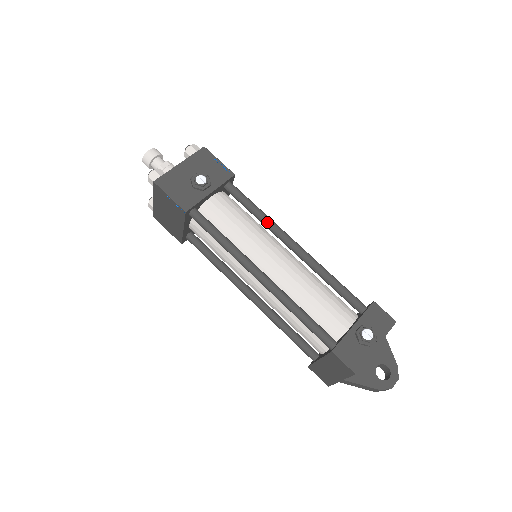
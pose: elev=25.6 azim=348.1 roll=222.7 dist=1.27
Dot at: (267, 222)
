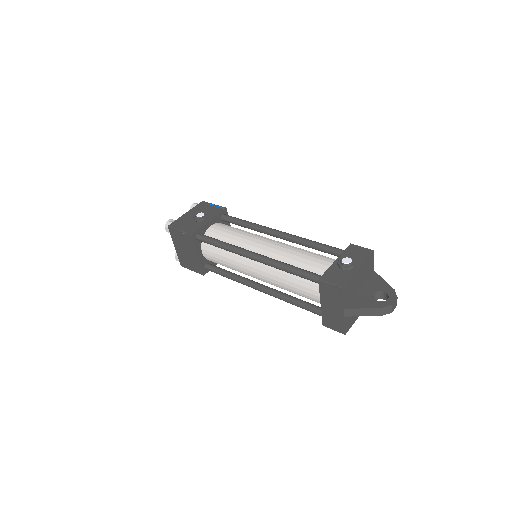
Dot at: (255, 226)
